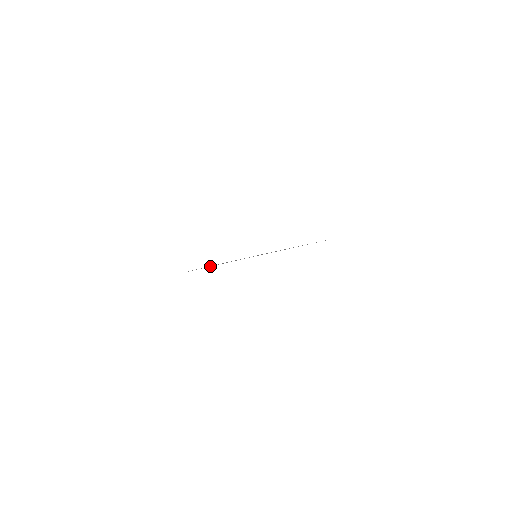
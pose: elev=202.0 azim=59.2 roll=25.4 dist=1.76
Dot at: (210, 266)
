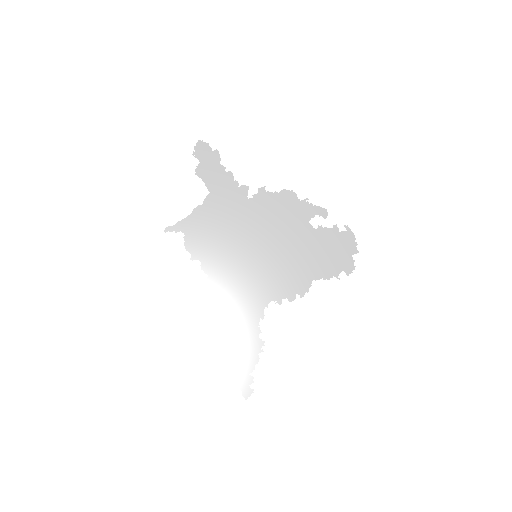
Dot at: (255, 358)
